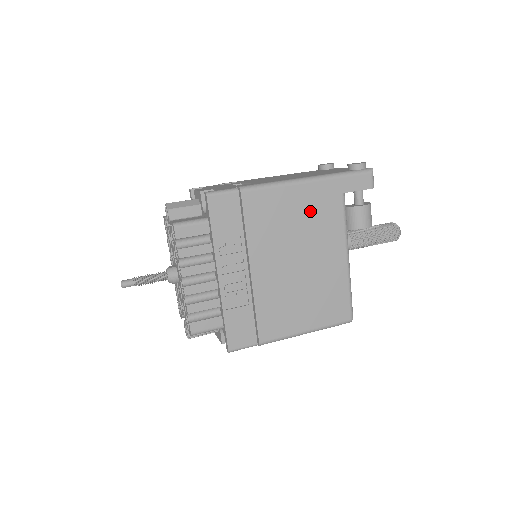
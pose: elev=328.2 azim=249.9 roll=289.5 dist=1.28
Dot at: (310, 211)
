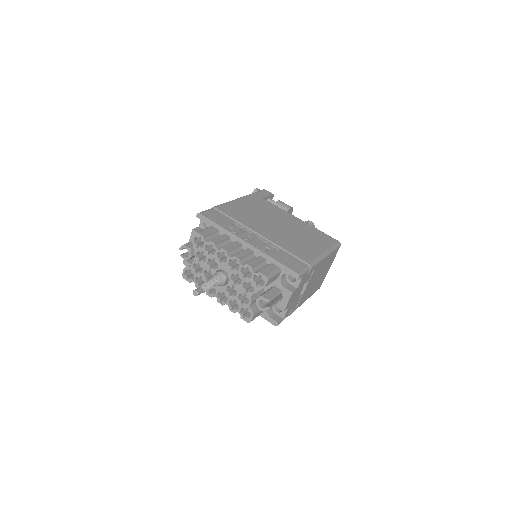
Dot at: (257, 207)
